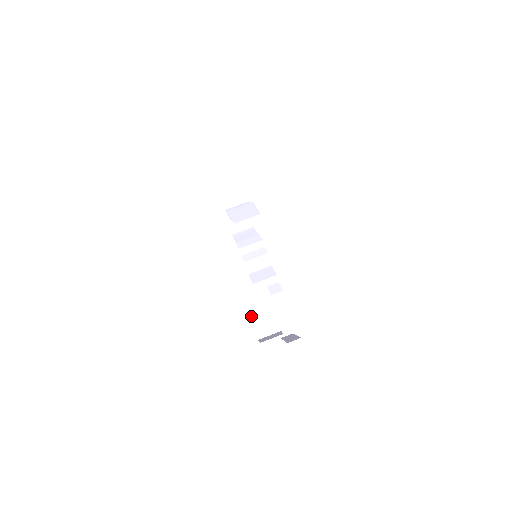
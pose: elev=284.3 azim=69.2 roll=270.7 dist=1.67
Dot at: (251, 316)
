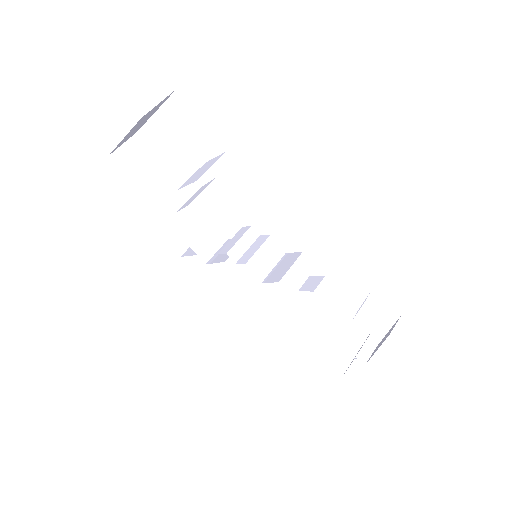
Dot at: (304, 353)
